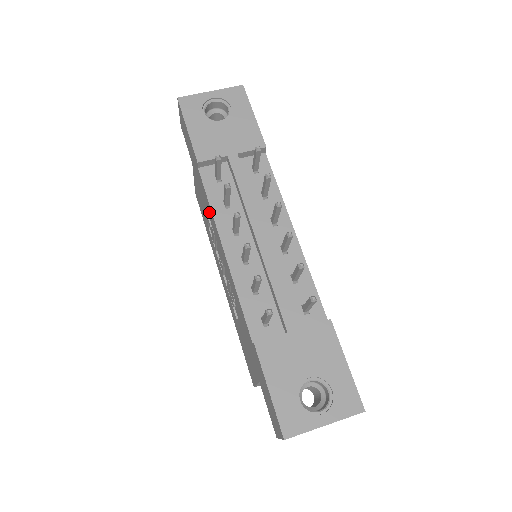
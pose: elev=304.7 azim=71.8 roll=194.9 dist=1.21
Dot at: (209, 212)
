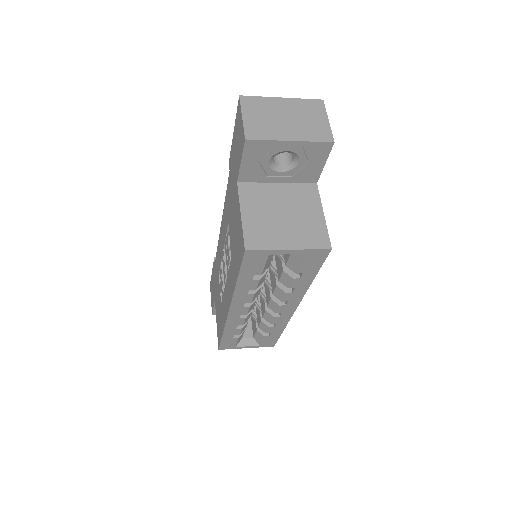
Dot at: (218, 261)
